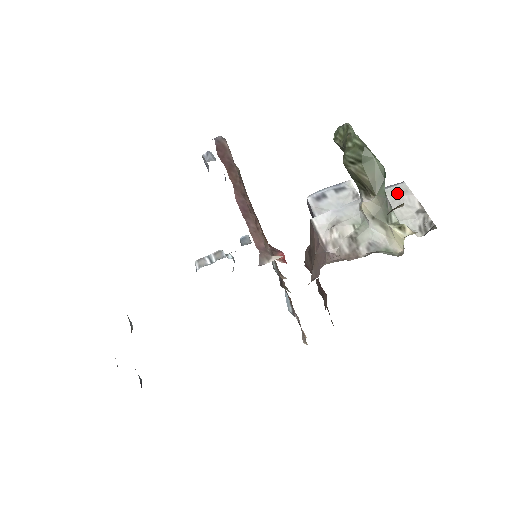
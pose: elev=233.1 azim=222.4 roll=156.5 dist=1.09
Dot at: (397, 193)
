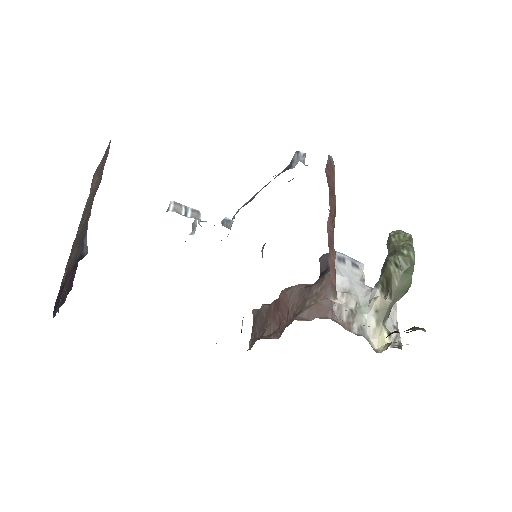
Dot at: occluded
